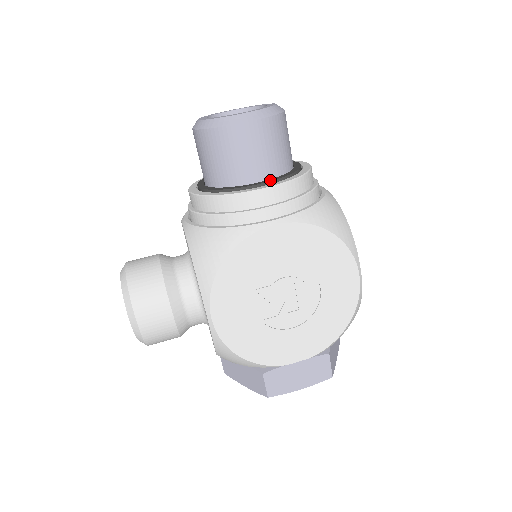
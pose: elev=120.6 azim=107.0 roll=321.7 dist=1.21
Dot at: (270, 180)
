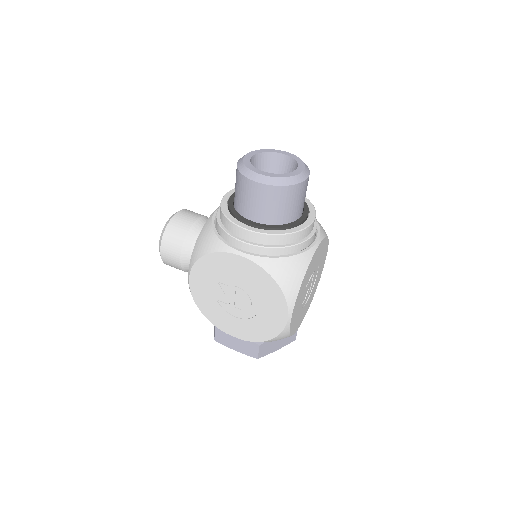
Dot at: (259, 225)
